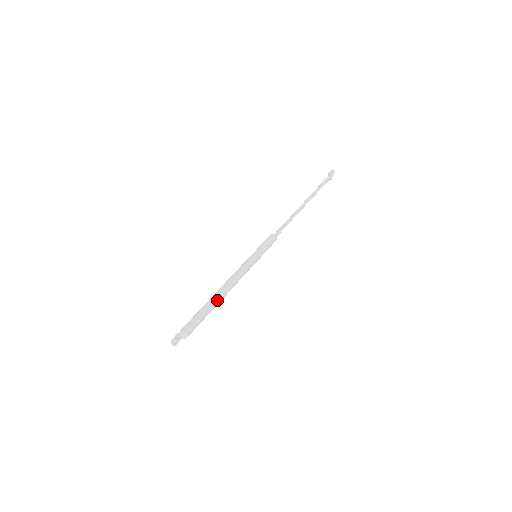
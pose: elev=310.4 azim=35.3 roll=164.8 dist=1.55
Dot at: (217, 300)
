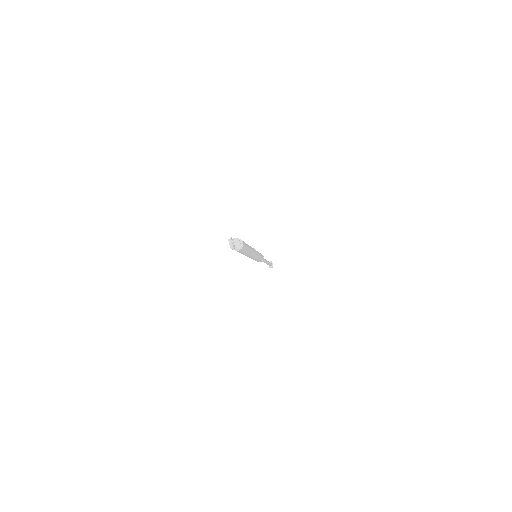
Dot at: occluded
